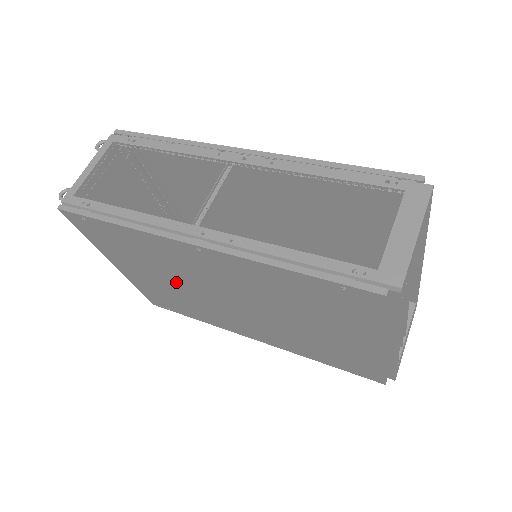
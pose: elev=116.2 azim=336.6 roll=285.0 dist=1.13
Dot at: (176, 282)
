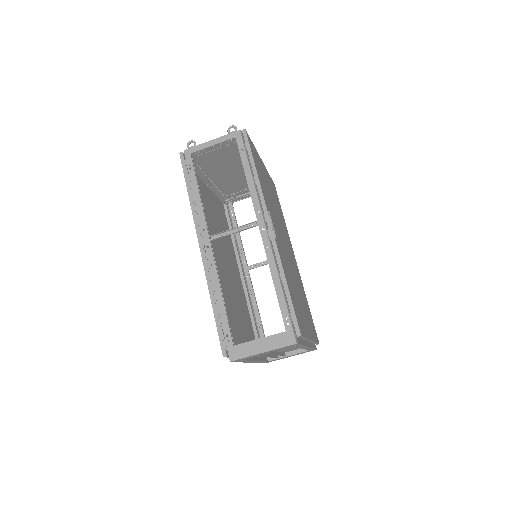
Dot at: (214, 227)
